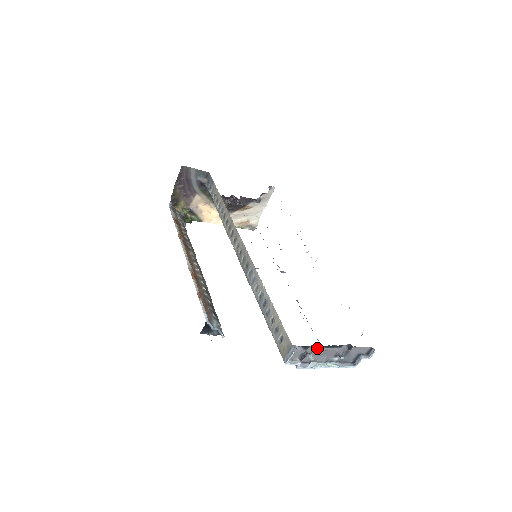
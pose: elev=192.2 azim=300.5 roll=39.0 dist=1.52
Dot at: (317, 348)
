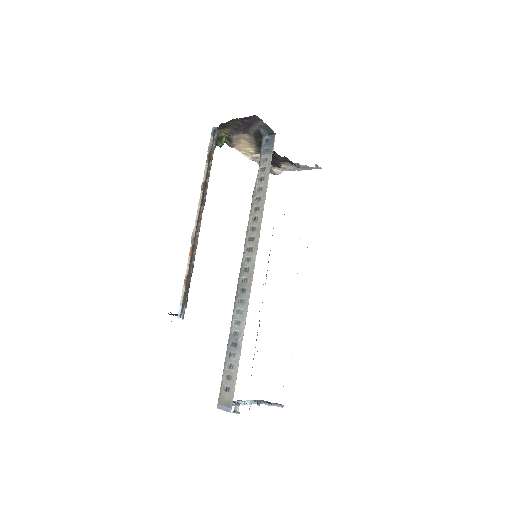
Dot at: occluded
